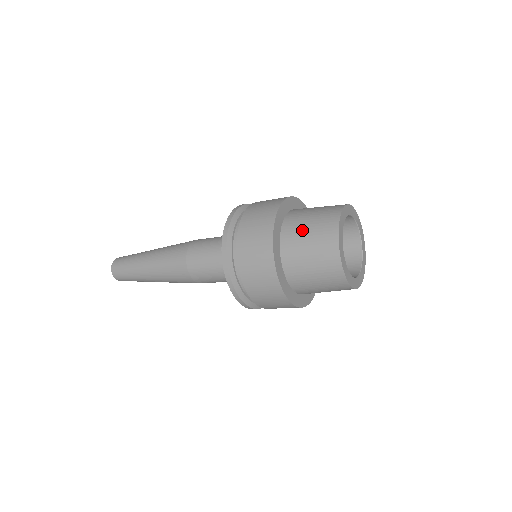
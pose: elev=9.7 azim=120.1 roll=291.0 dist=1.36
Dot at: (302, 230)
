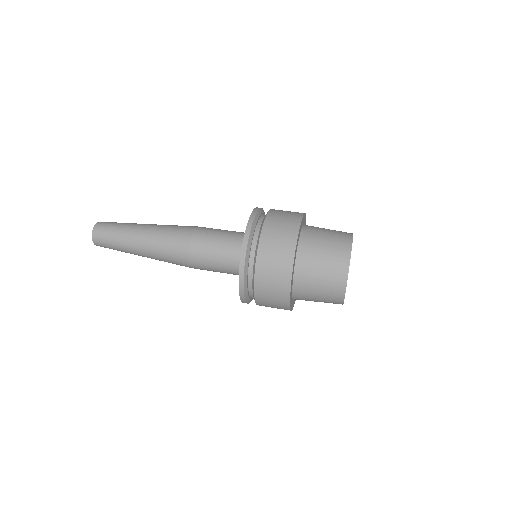
Dot at: (314, 276)
